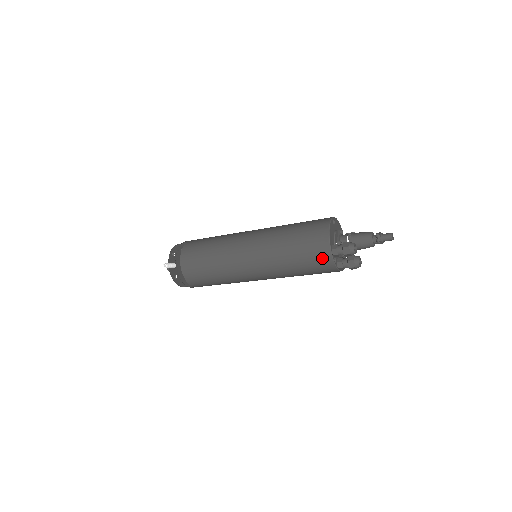
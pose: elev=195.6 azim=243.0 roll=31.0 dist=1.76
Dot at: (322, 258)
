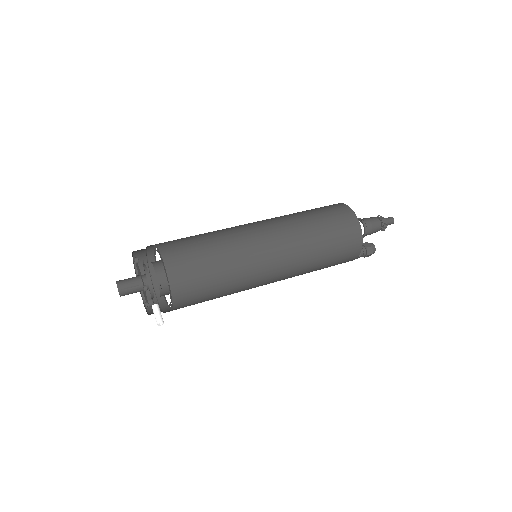
Dot at: occluded
